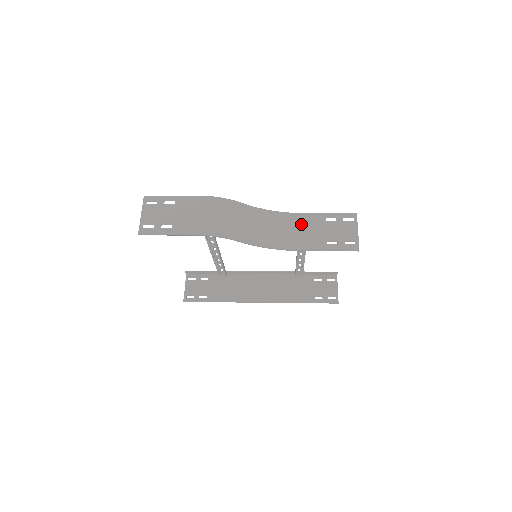
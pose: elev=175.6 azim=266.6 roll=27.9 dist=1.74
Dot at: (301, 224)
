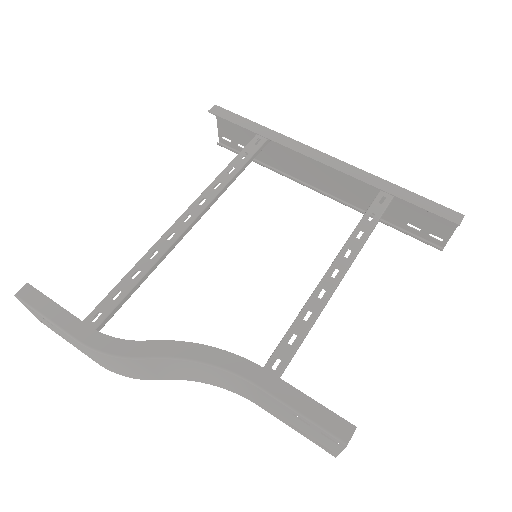
Dot at: (254, 392)
